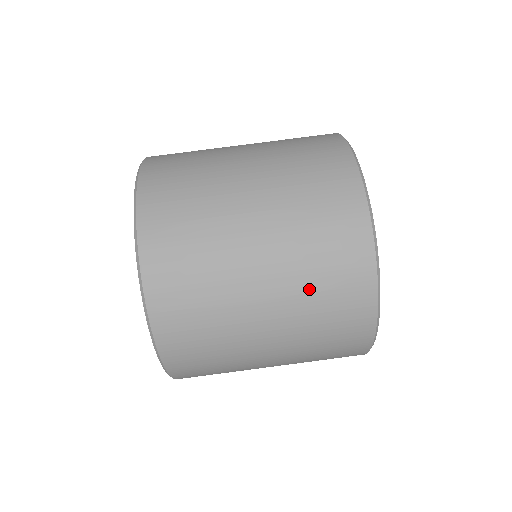
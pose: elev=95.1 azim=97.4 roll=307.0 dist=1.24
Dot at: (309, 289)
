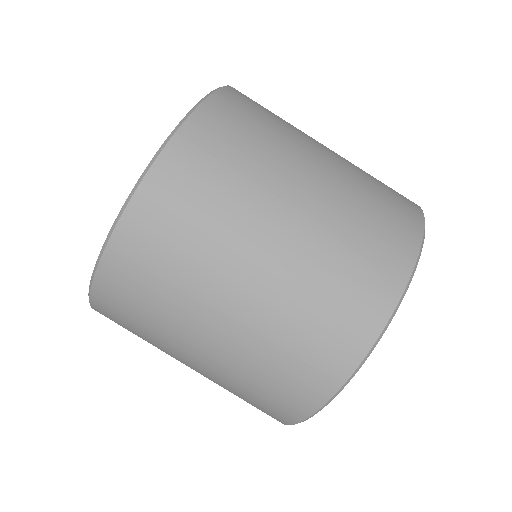
Dot at: (302, 302)
